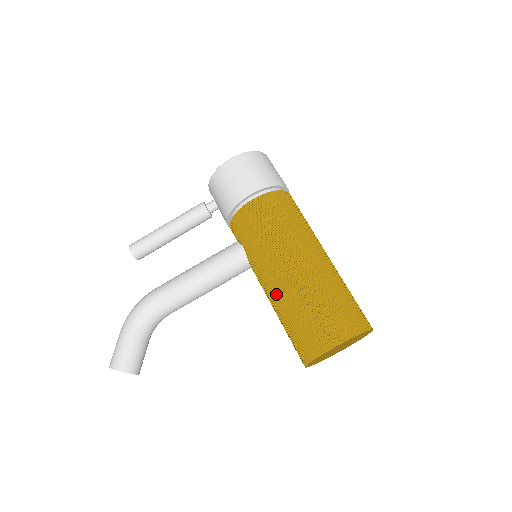
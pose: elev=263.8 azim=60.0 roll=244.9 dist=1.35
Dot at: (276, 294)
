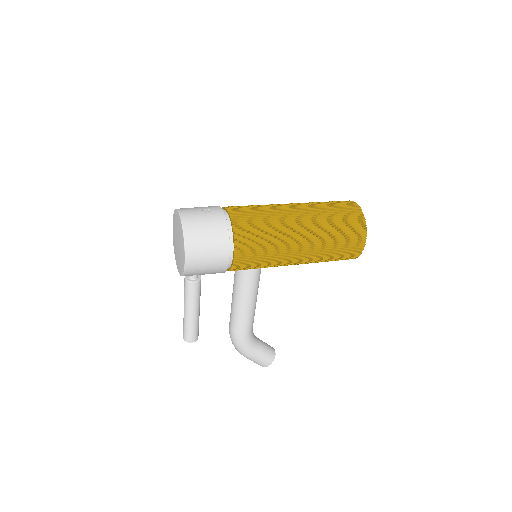
Dot at: occluded
